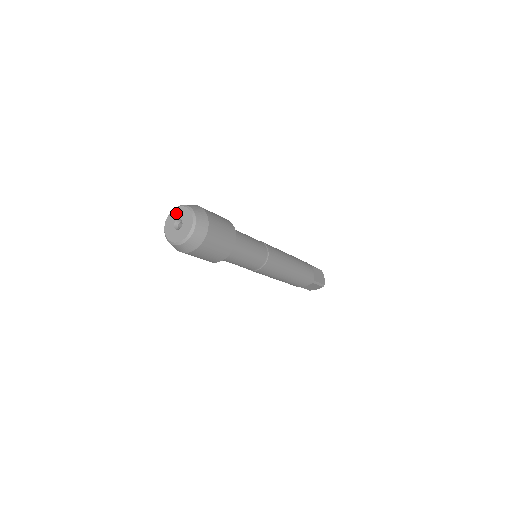
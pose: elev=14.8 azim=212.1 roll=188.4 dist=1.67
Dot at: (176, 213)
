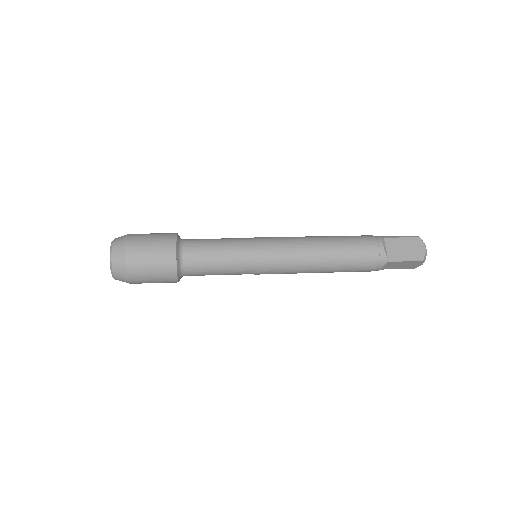
Dot at: occluded
